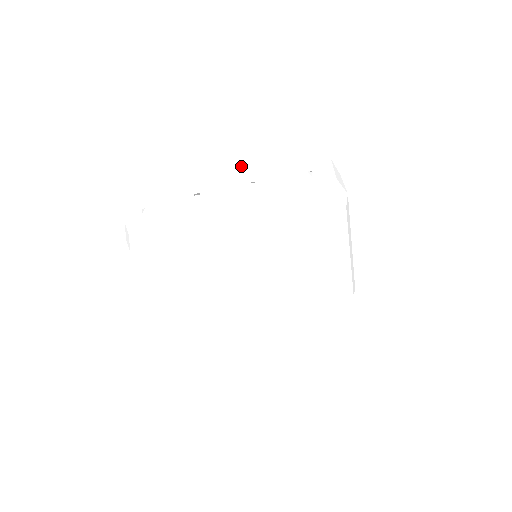
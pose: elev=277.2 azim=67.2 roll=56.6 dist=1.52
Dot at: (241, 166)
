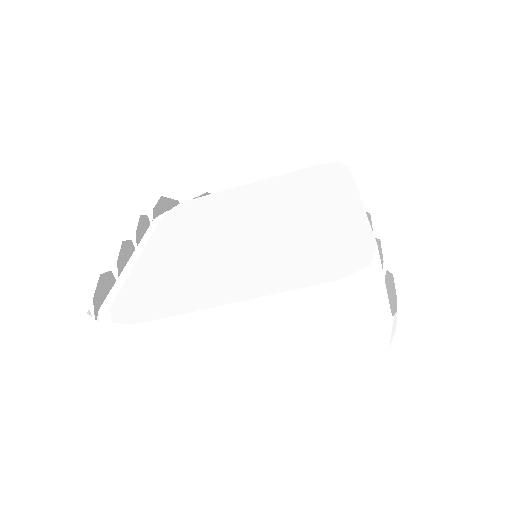
Dot at: (260, 305)
